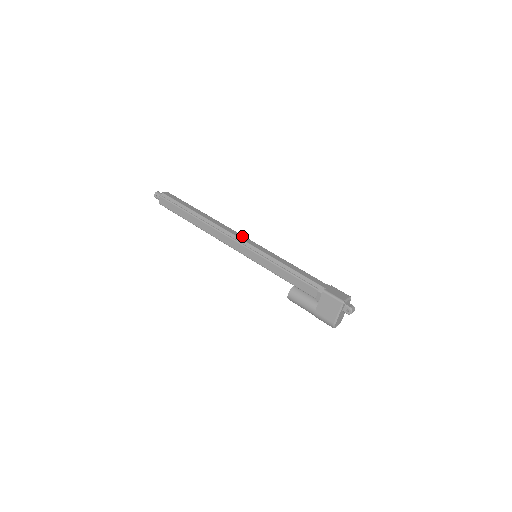
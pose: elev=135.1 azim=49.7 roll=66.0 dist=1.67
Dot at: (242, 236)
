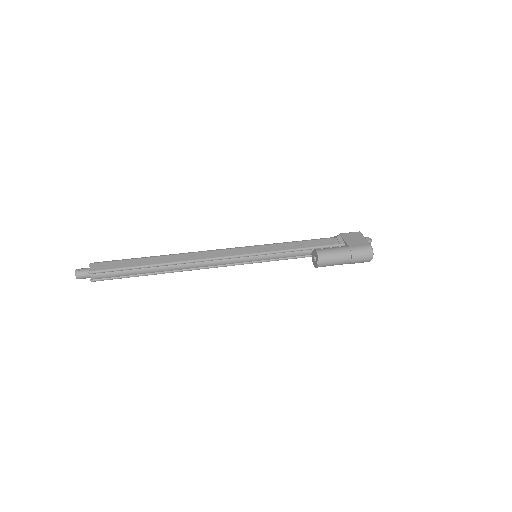
Dot at: occluded
